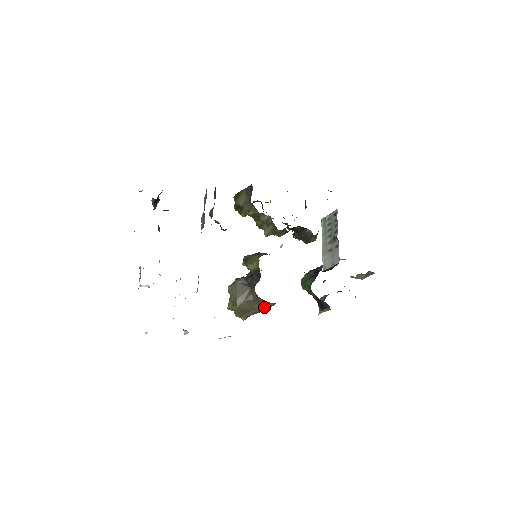
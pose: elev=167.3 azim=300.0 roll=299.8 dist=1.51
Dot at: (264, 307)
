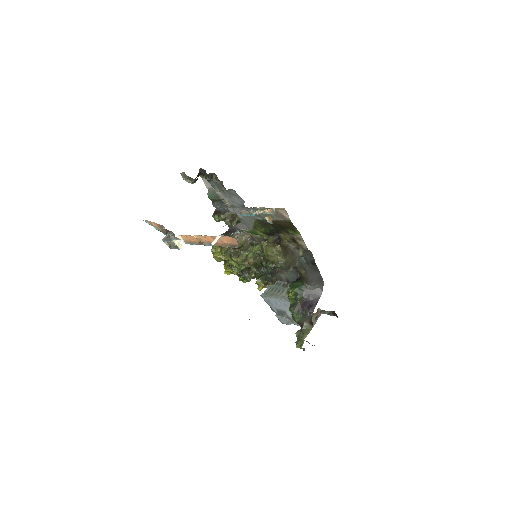
Dot at: (293, 257)
